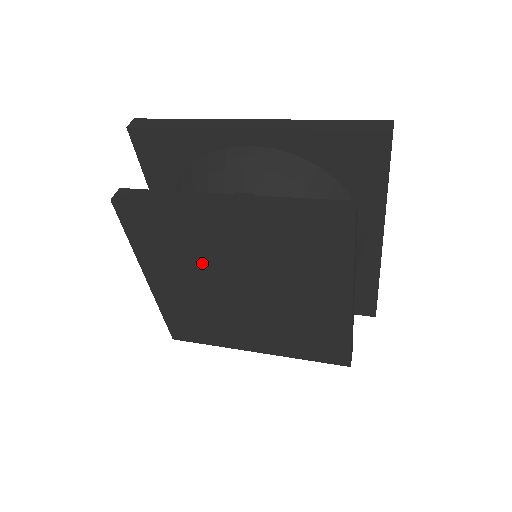
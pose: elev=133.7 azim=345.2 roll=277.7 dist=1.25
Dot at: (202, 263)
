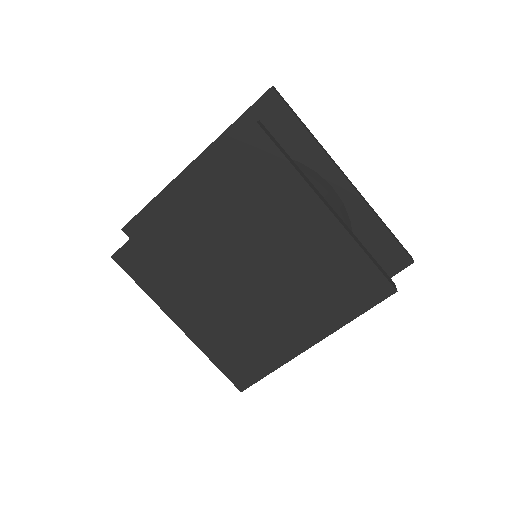
Dot at: (251, 227)
